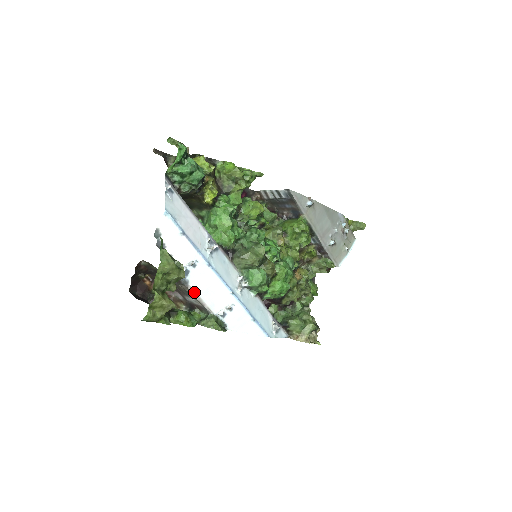
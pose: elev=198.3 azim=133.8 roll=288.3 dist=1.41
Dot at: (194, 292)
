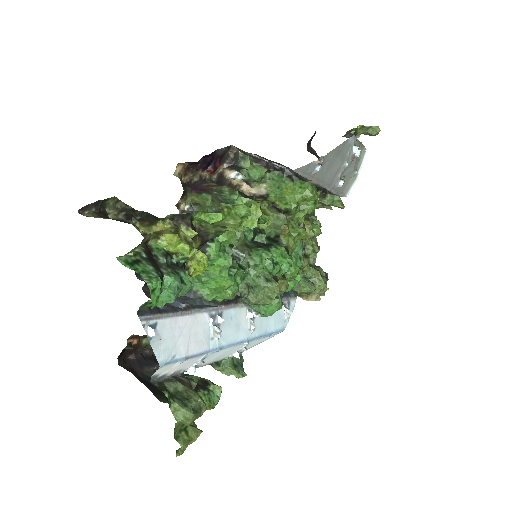
Dot at: (205, 365)
